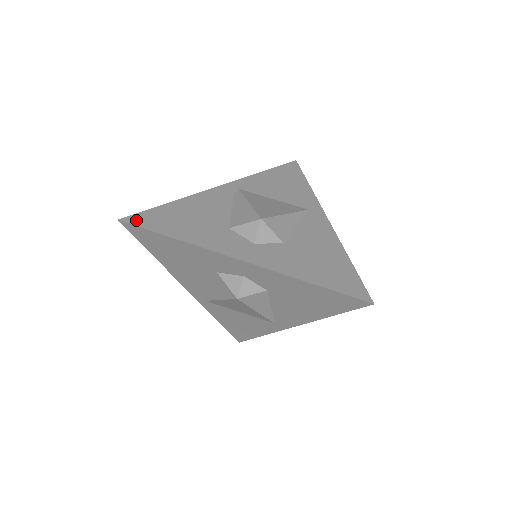
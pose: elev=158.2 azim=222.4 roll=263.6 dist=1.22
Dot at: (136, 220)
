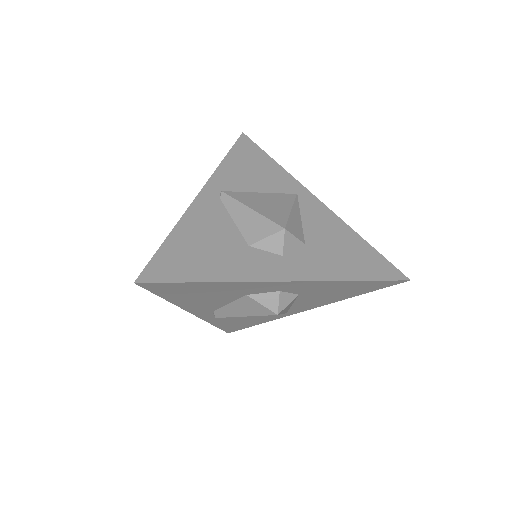
Dot at: (154, 275)
